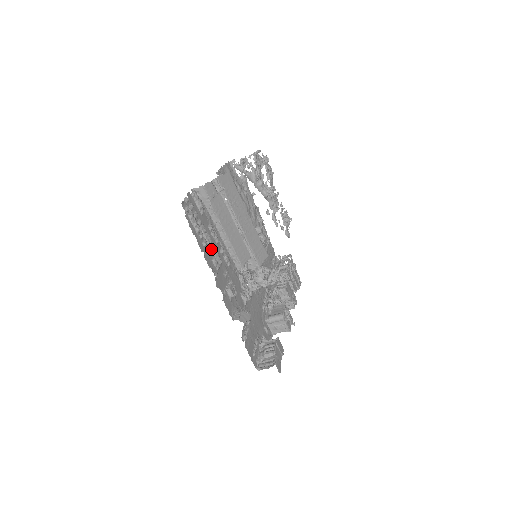
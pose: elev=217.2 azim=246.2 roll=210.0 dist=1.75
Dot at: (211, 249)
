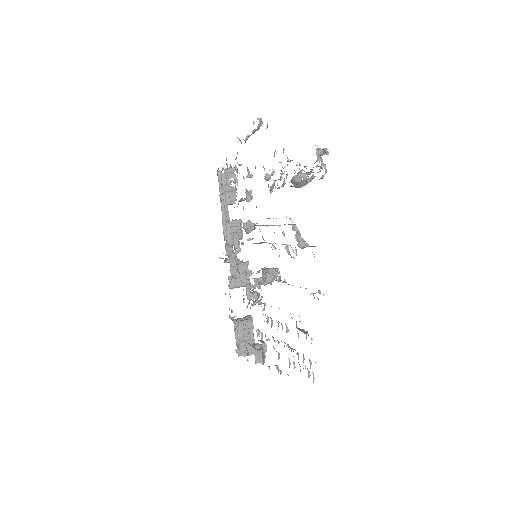
Dot at: occluded
